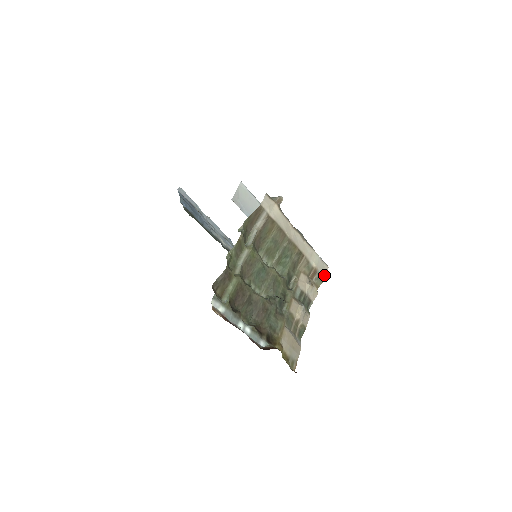
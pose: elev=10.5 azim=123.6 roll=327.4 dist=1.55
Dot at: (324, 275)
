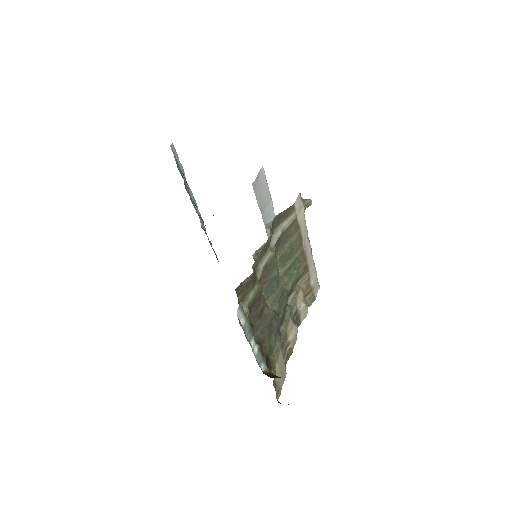
Dot at: (316, 295)
